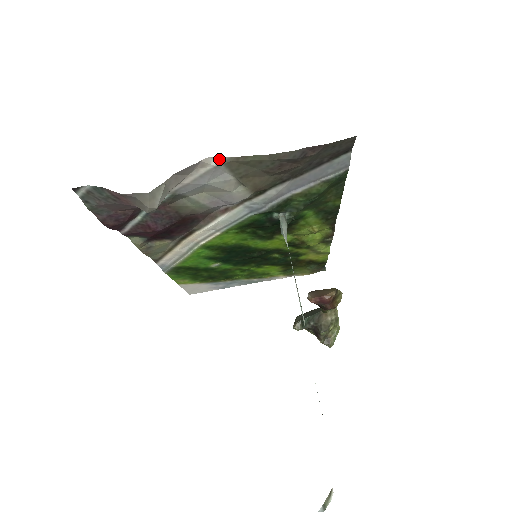
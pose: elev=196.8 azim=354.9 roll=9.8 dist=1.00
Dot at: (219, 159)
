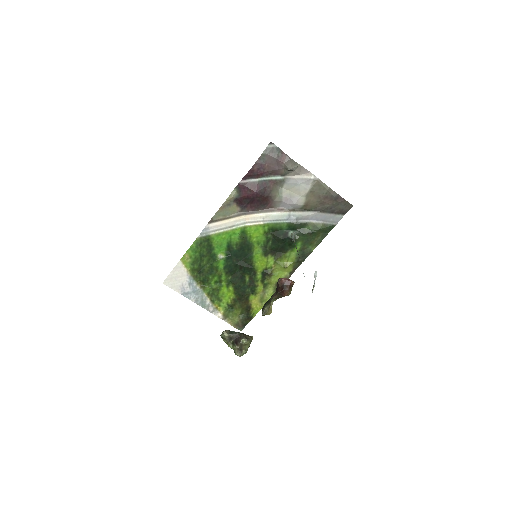
Dot at: (314, 177)
